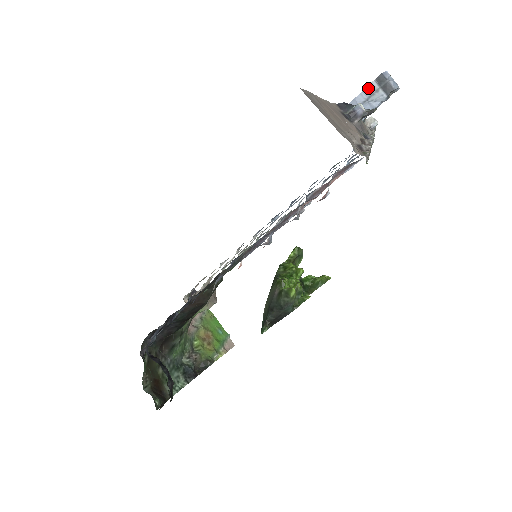
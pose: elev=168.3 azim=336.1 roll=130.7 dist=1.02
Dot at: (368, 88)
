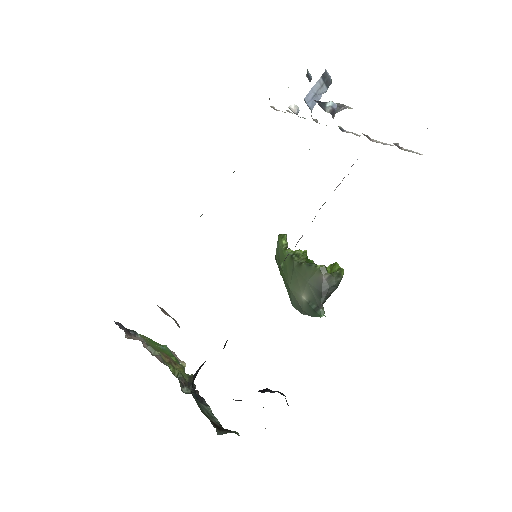
Dot at: (317, 84)
